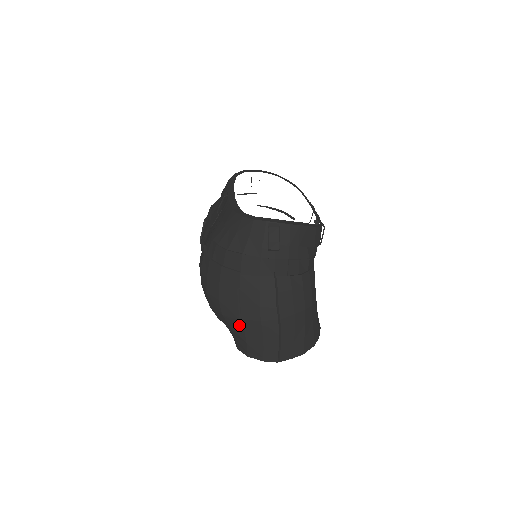
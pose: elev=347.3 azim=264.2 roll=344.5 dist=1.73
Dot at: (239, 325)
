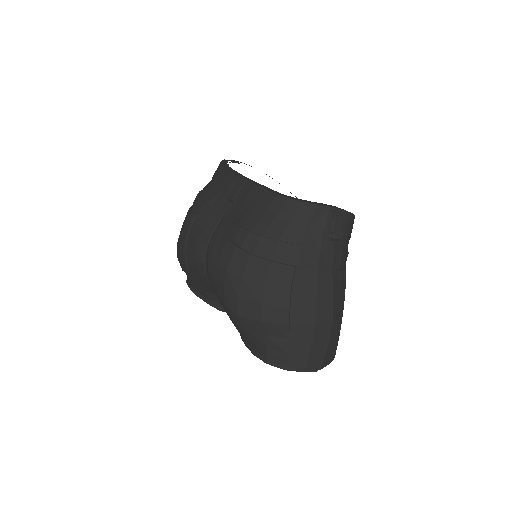
Dot at: (285, 332)
